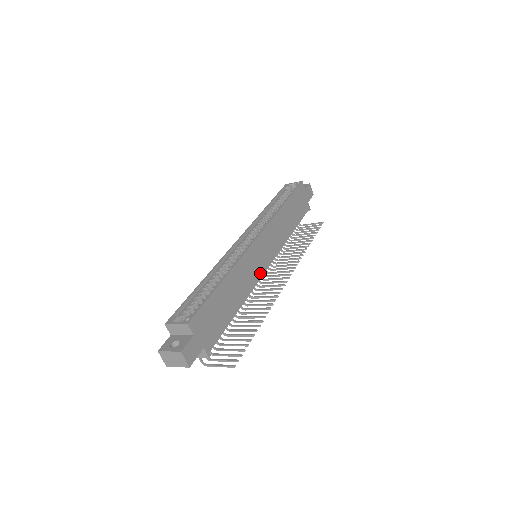
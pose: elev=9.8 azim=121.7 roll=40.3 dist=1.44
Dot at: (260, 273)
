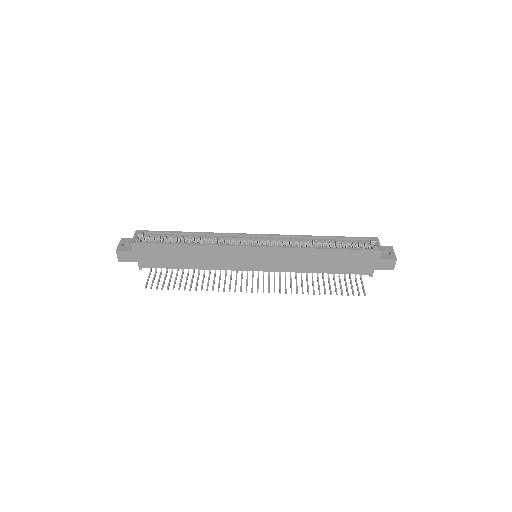
Dot at: (237, 267)
